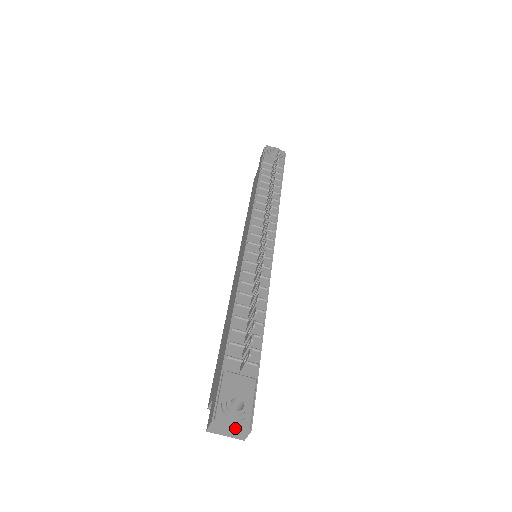
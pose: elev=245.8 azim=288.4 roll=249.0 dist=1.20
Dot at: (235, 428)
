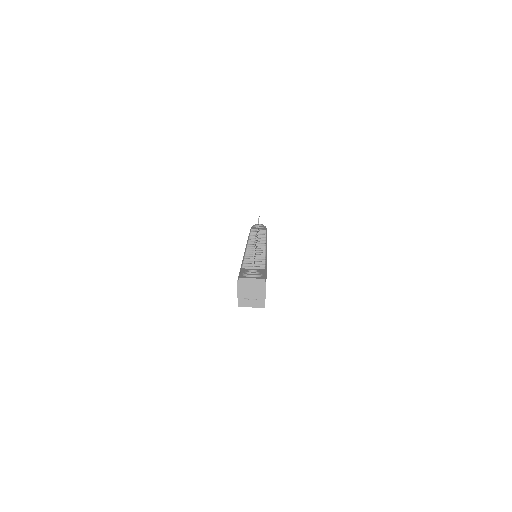
Dot at: (255, 283)
